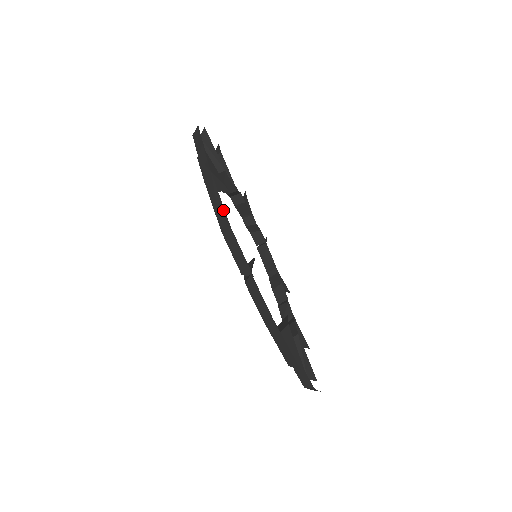
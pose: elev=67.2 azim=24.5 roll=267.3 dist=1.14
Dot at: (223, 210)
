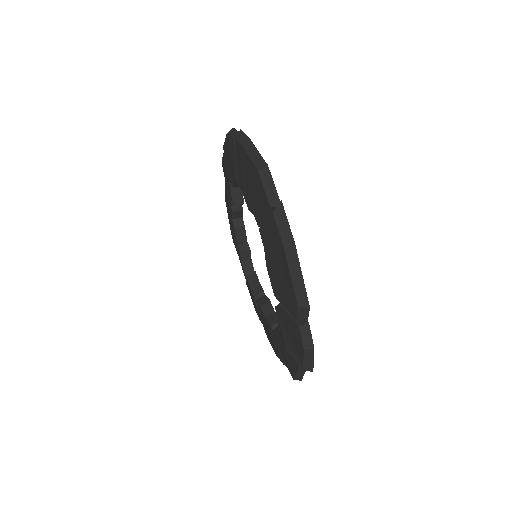
Dot at: (260, 157)
